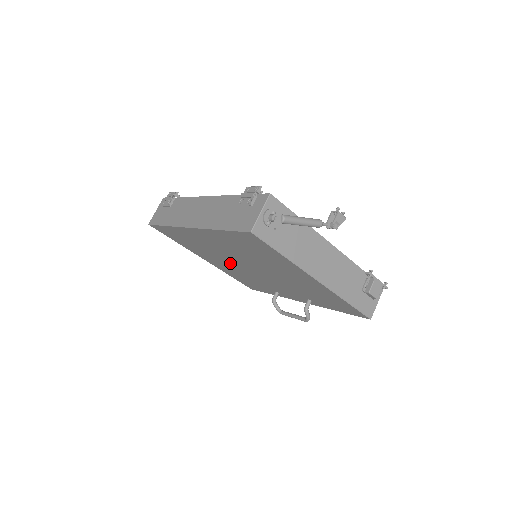
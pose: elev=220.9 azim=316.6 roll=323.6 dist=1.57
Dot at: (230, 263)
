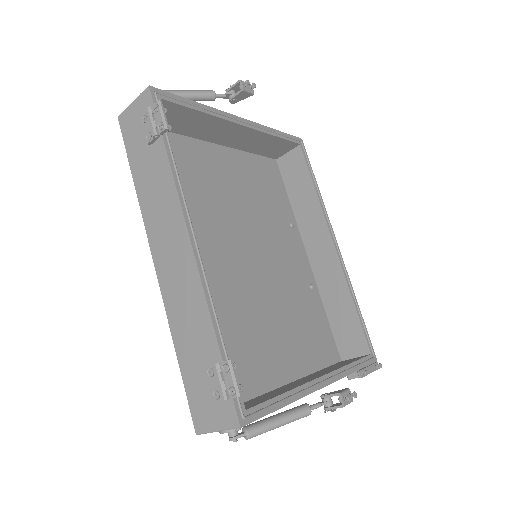
Dot at: occluded
